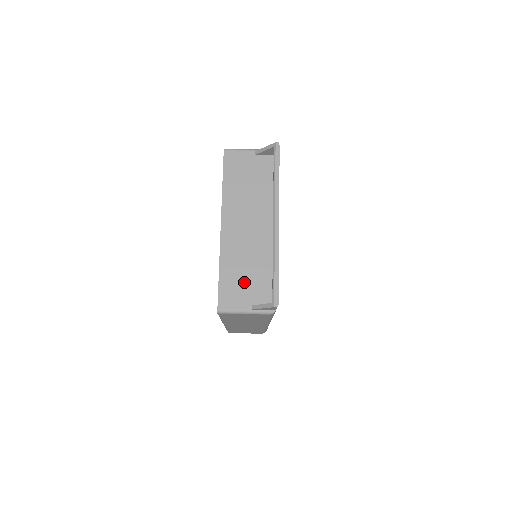
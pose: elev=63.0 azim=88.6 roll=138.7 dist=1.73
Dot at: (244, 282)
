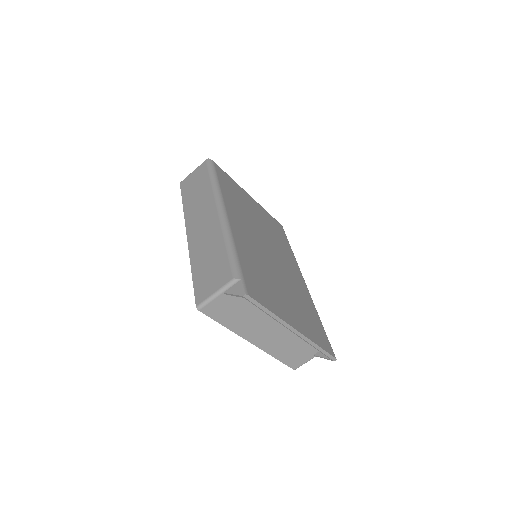
Dot at: (297, 351)
